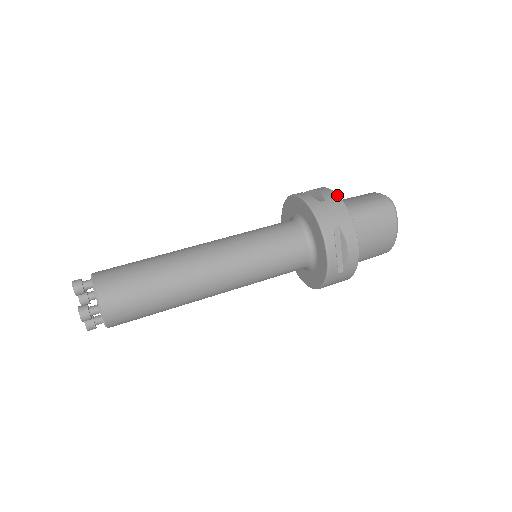
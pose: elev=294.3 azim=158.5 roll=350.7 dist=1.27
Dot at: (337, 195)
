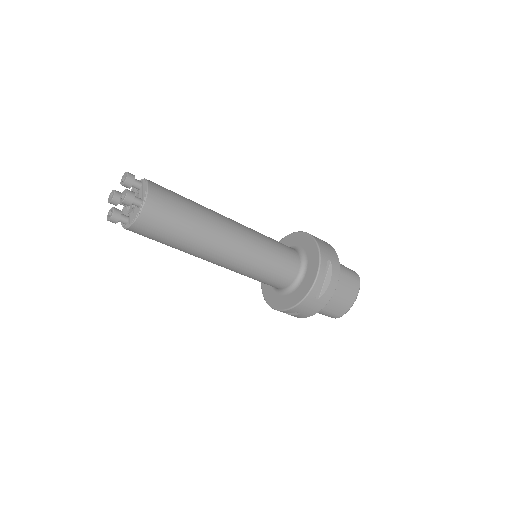
Dot at: occluded
